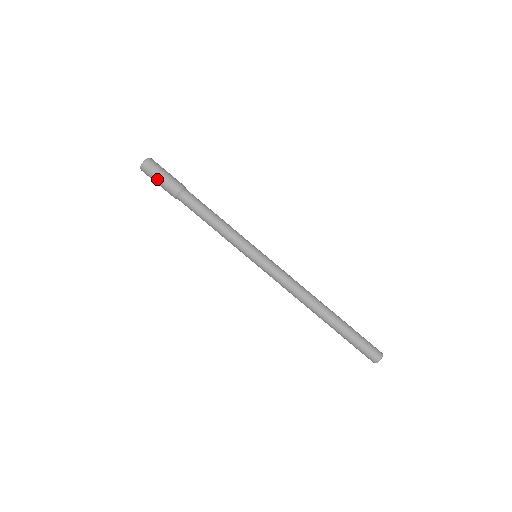
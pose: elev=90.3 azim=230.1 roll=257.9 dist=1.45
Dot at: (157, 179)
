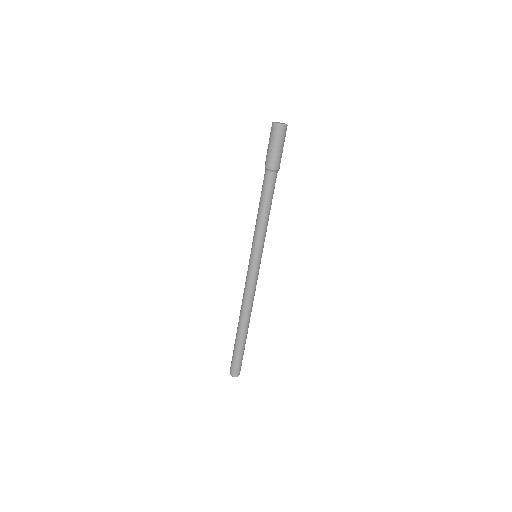
Dot at: (279, 146)
